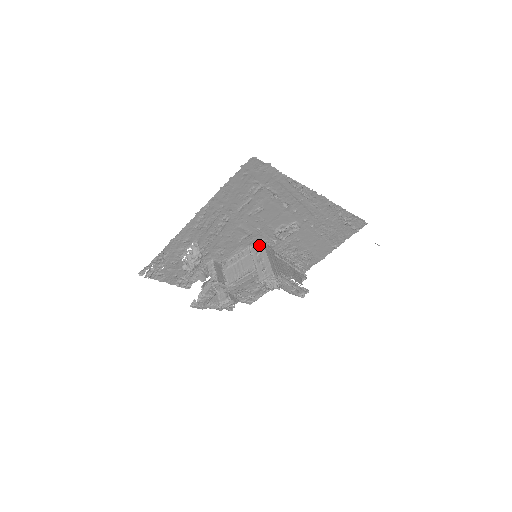
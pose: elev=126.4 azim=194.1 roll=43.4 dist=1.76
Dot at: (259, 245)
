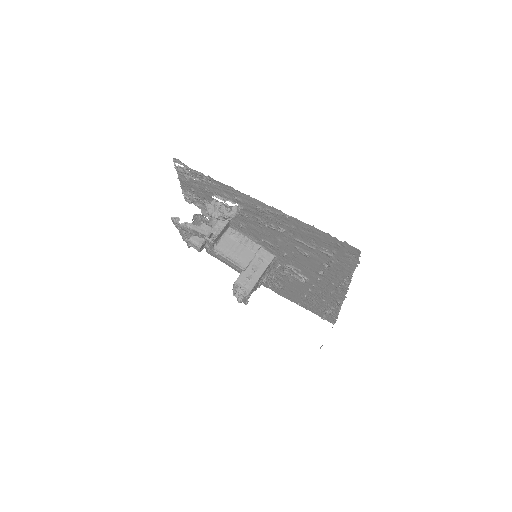
Dot at: (269, 256)
